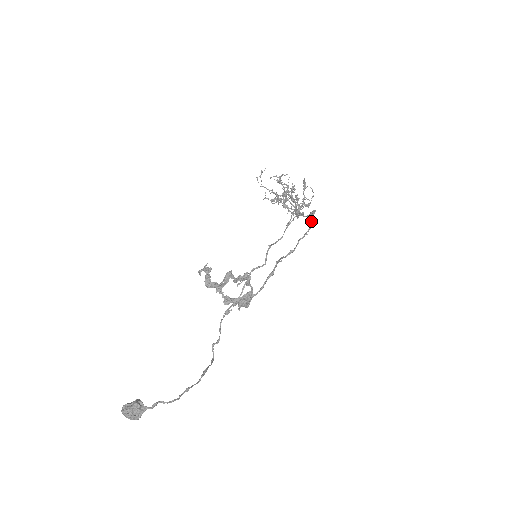
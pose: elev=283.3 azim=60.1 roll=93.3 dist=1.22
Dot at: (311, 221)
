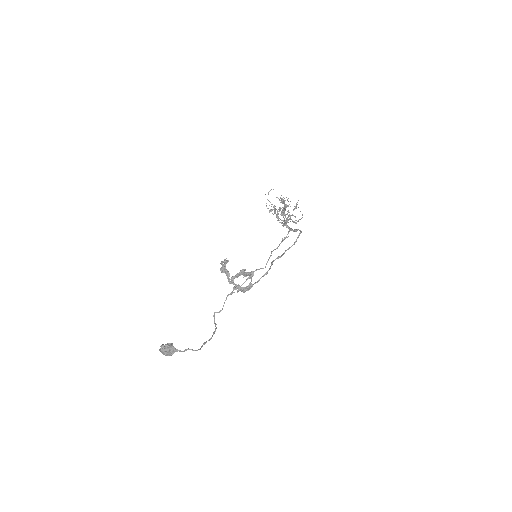
Dot at: occluded
